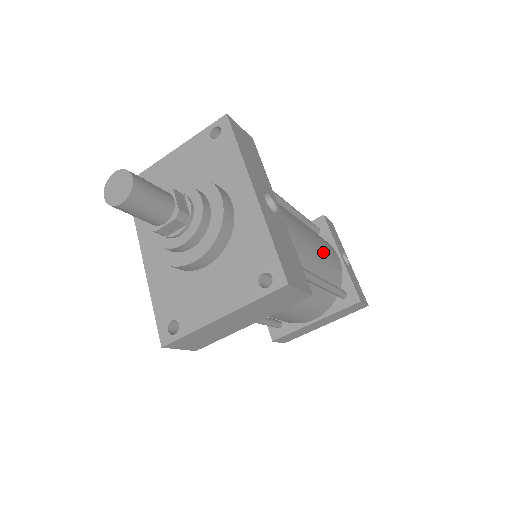
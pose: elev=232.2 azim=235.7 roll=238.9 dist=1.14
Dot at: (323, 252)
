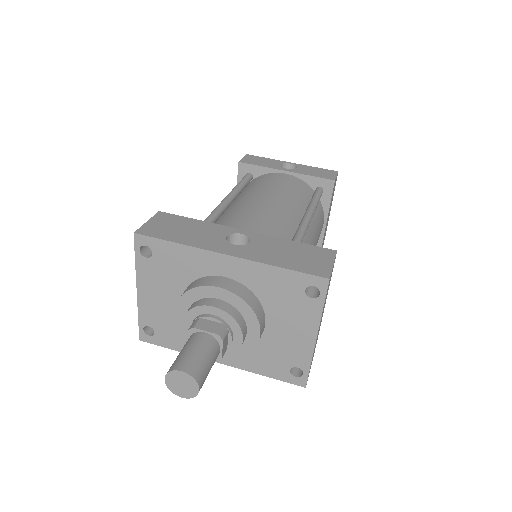
Dot at: (282, 194)
